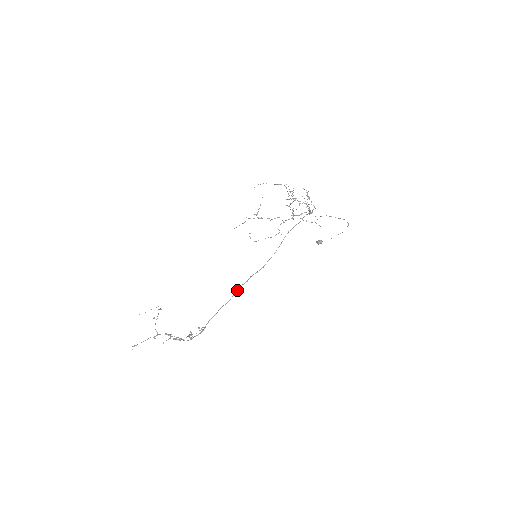
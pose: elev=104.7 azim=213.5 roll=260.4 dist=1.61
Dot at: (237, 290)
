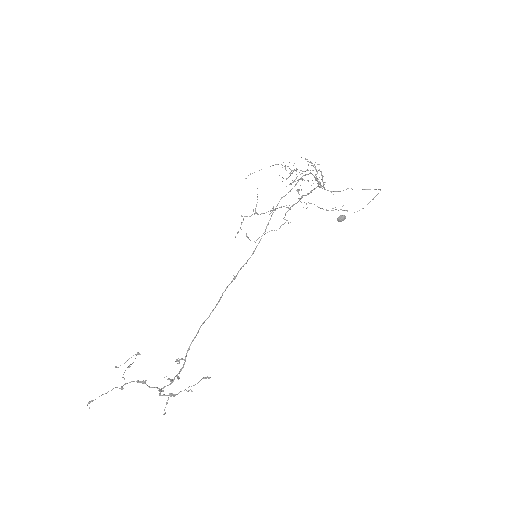
Dot at: (222, 293)
